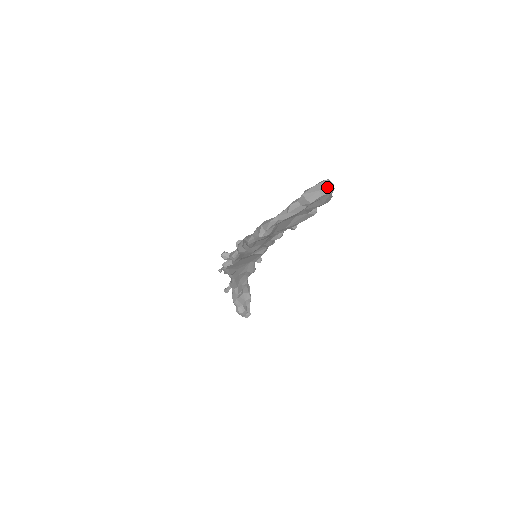
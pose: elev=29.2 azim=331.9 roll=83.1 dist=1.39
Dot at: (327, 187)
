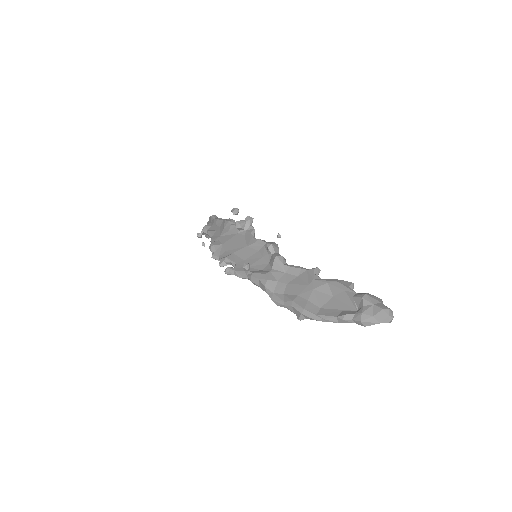
Dot at: (389, 322)
